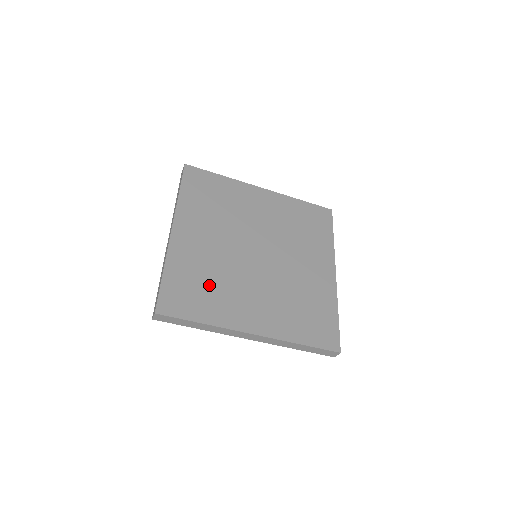
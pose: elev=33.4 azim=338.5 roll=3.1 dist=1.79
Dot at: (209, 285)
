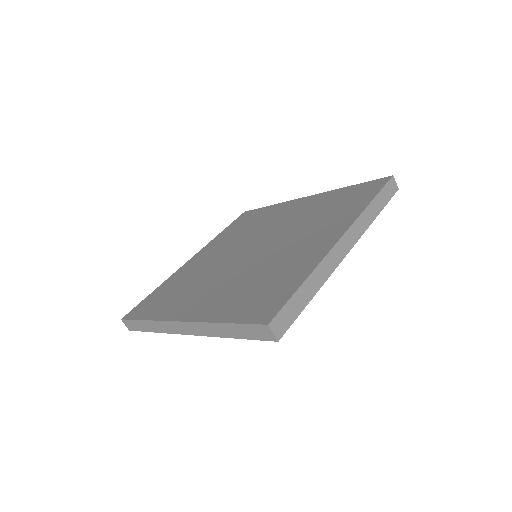
Dot at: (263, 281)
